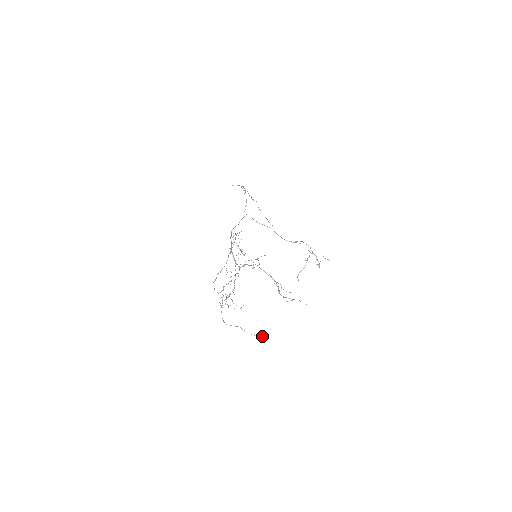
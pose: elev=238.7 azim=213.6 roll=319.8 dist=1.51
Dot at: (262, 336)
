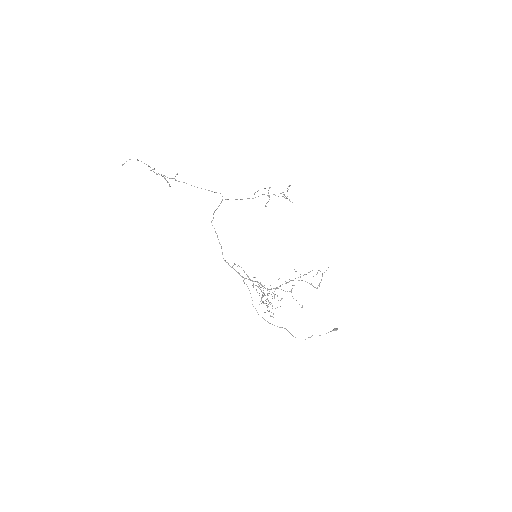
Dot at: occluded
